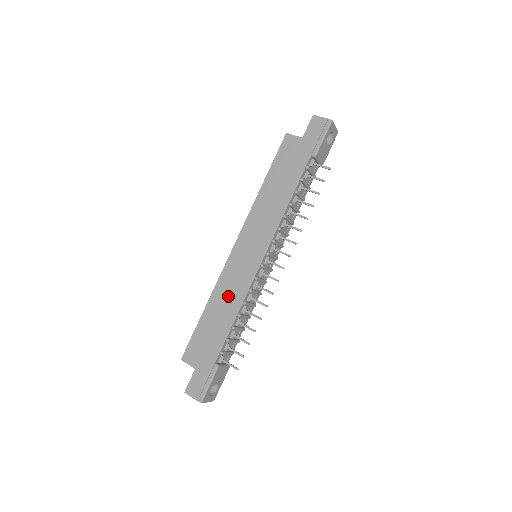
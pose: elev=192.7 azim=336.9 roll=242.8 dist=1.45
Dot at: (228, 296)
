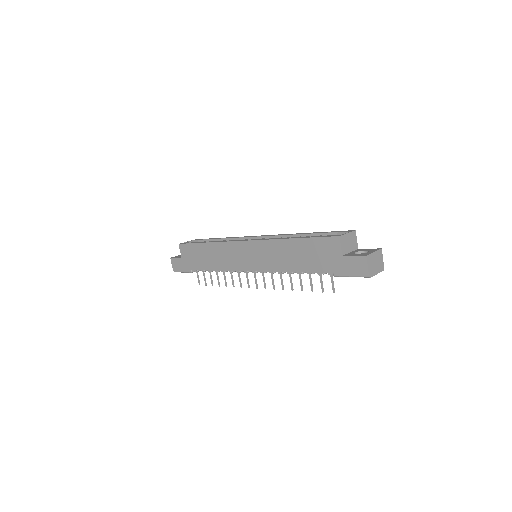
Dot at: (220, 257)
